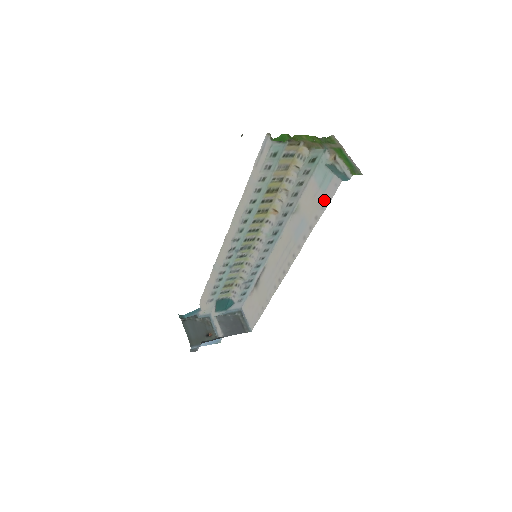
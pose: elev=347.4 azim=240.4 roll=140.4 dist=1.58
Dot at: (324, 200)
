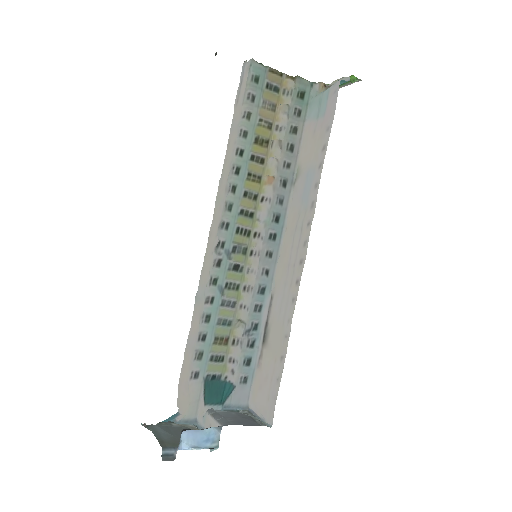
Dot at: (327, 120)
